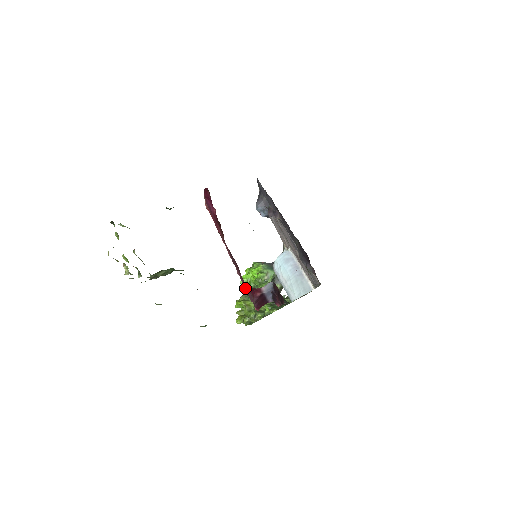
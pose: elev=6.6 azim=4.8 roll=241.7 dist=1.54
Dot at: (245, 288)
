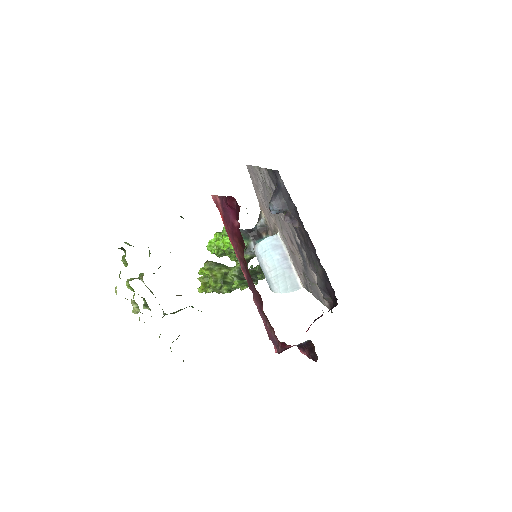
Dot at: occluded
